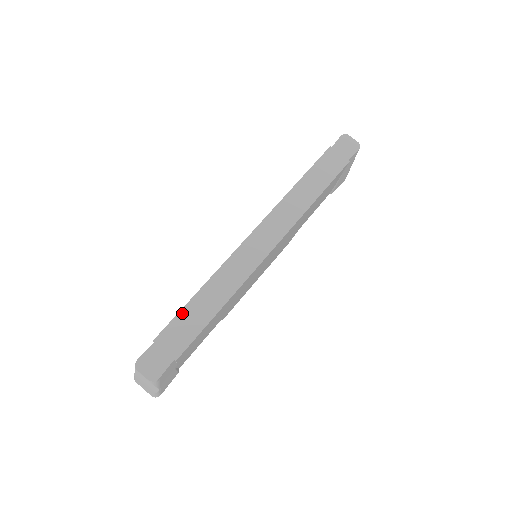
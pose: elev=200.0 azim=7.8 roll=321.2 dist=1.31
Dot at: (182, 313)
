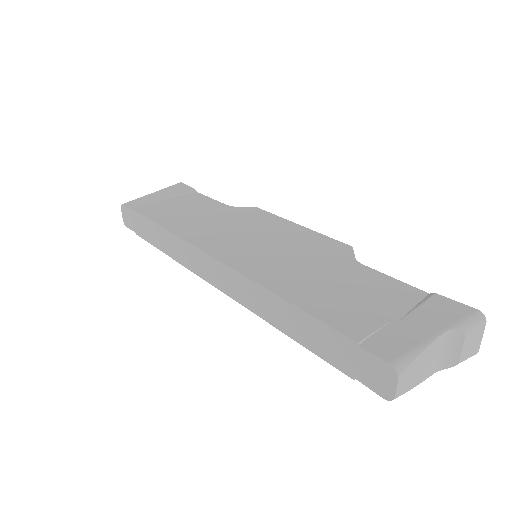
Dot at: (149, 222)
